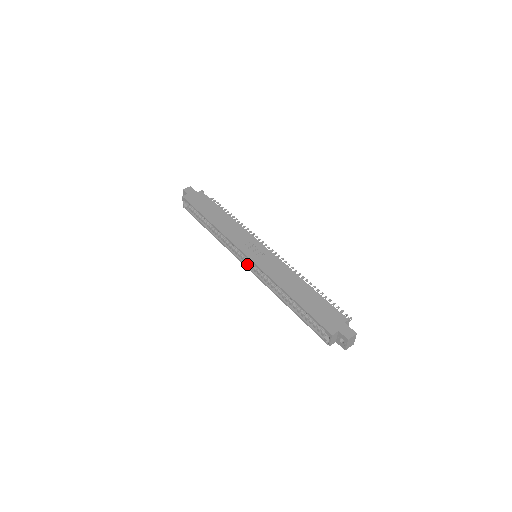
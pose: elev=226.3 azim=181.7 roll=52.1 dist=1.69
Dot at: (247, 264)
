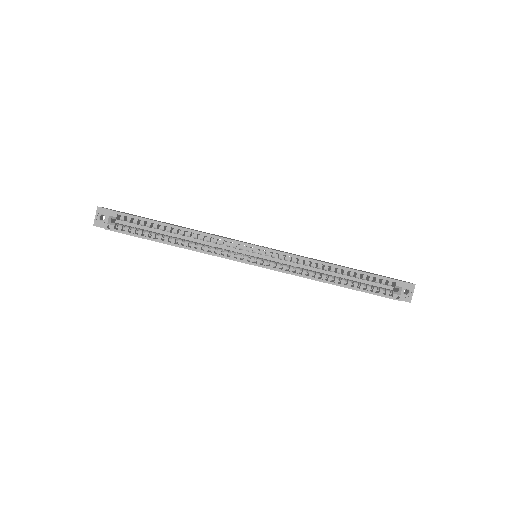
Dot at: (255, 263)
